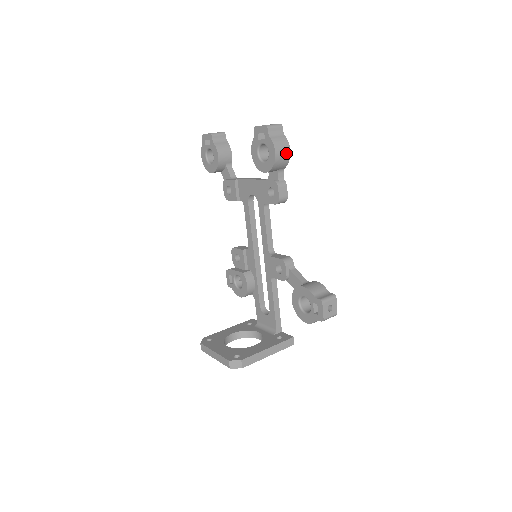
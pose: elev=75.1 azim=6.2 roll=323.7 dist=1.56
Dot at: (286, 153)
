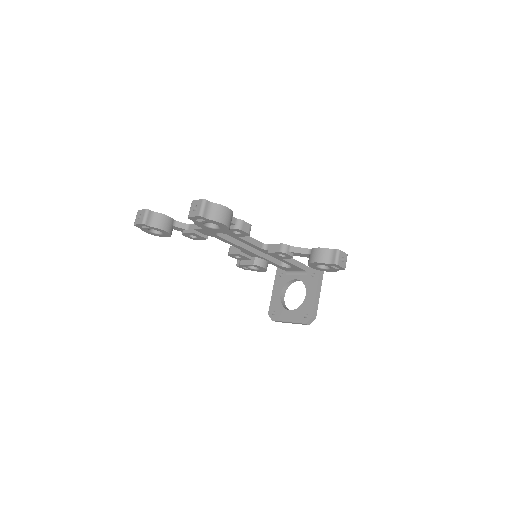
Dot at: (228, 213)
